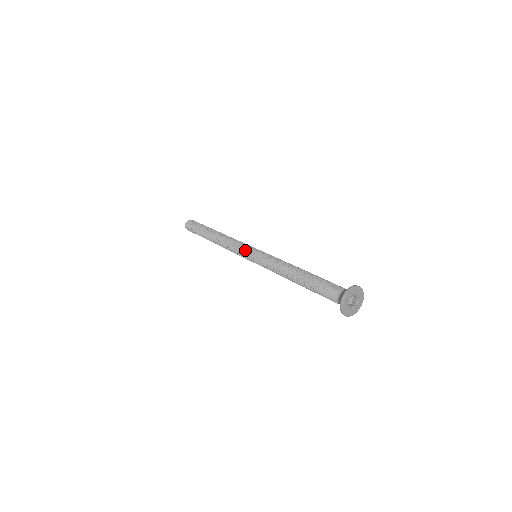
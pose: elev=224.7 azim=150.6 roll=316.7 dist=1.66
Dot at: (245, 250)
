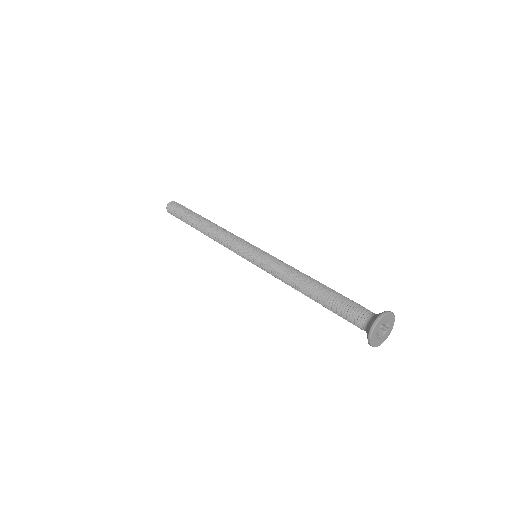
Dot at: (241, 253)
